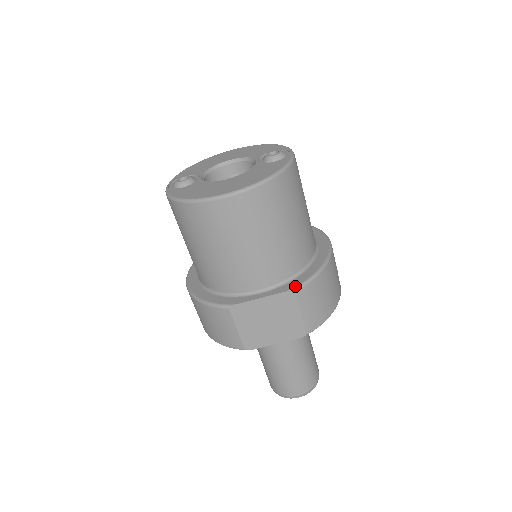
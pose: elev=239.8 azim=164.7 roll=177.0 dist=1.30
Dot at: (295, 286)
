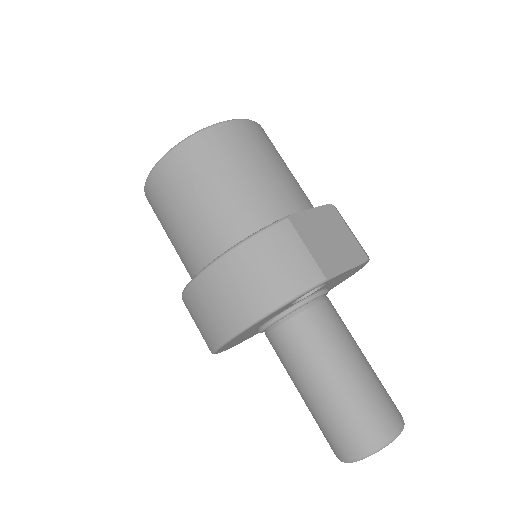
Dot at: occluded
